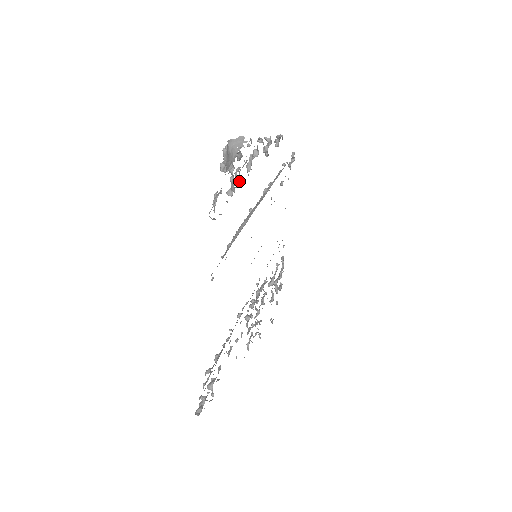
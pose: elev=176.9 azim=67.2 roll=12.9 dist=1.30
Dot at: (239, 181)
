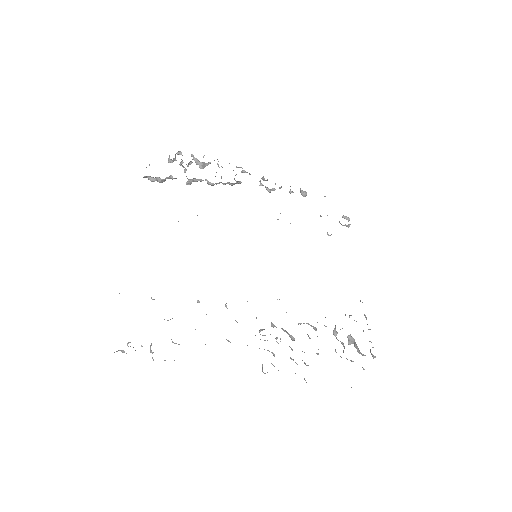
Dot at: (207, 183)
